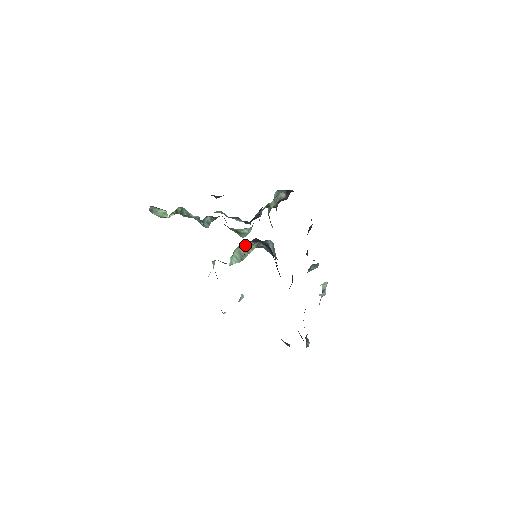
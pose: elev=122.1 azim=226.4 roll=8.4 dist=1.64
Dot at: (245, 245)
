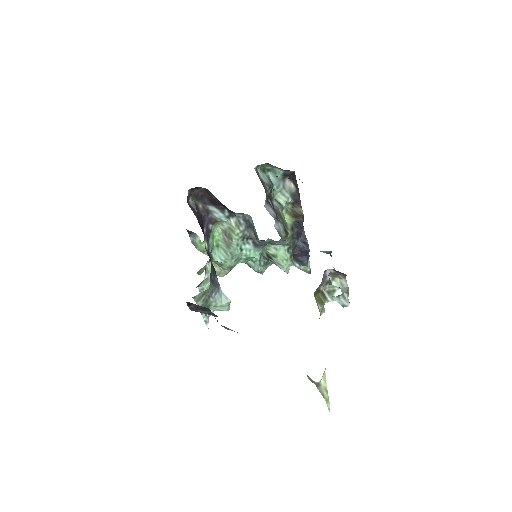
Dot at: (198, 204)
